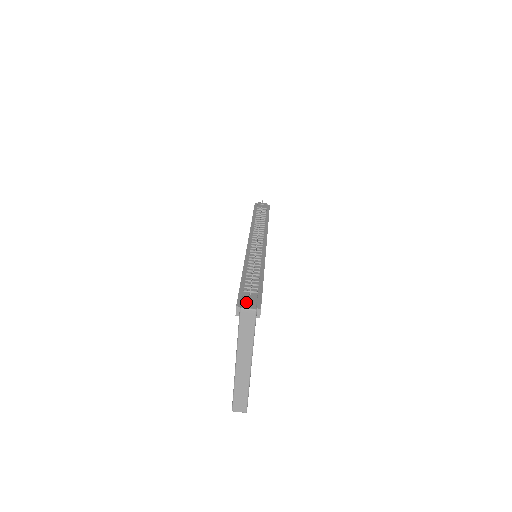
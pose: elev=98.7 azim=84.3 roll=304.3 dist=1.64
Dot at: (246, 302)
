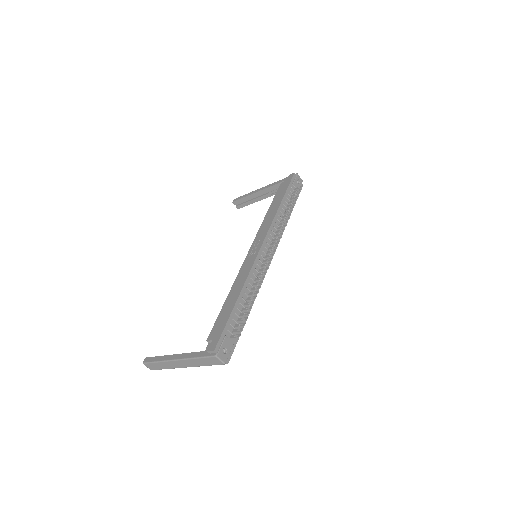
Dot at: (223, 348)
